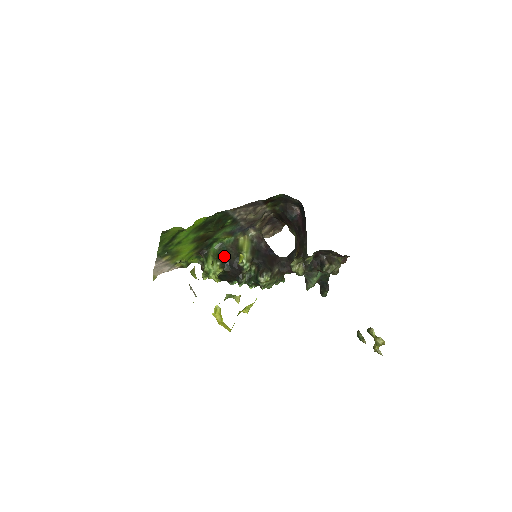
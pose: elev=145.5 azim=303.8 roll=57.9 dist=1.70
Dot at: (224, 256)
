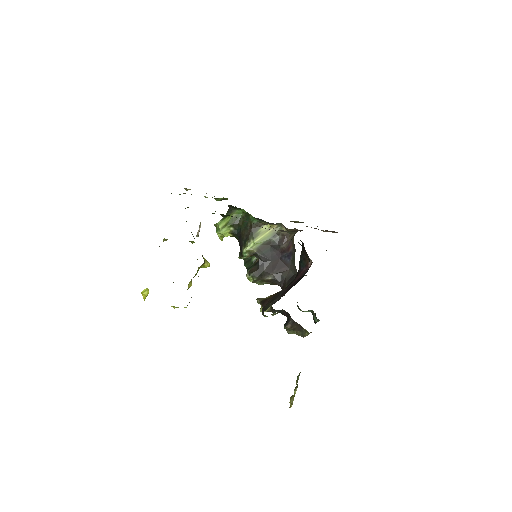
Dot at: (241, 227)
